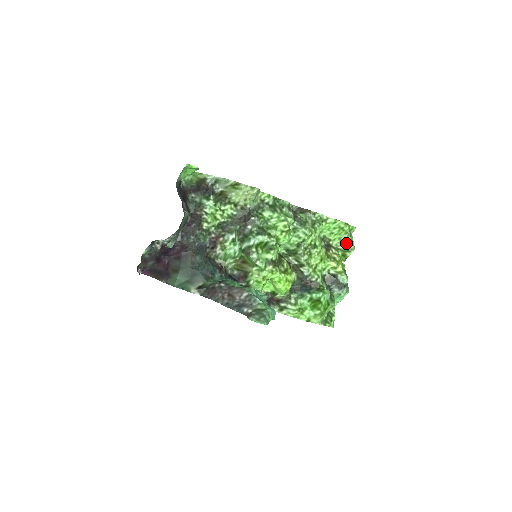
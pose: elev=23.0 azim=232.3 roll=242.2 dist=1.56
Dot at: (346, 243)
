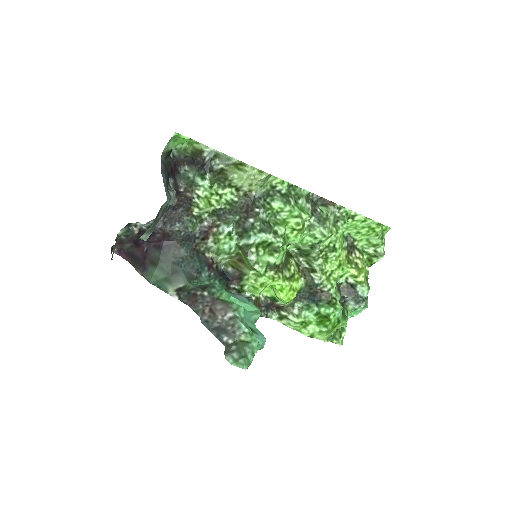
Dot at: (375, 246)
